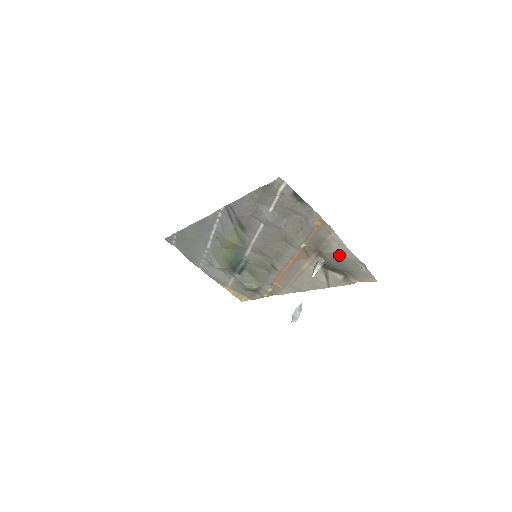
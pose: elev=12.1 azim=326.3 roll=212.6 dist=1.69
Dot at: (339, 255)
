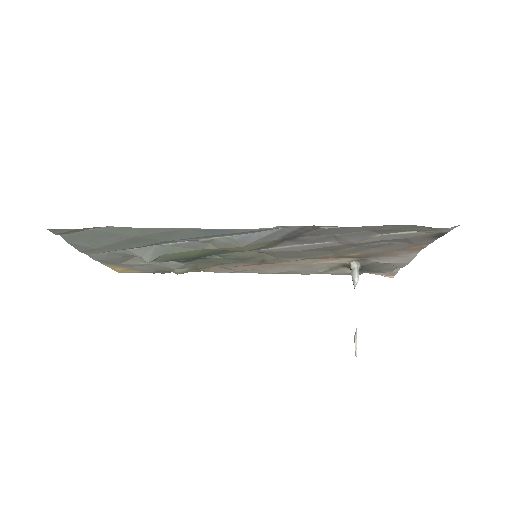
Dot at: (387, 264)
